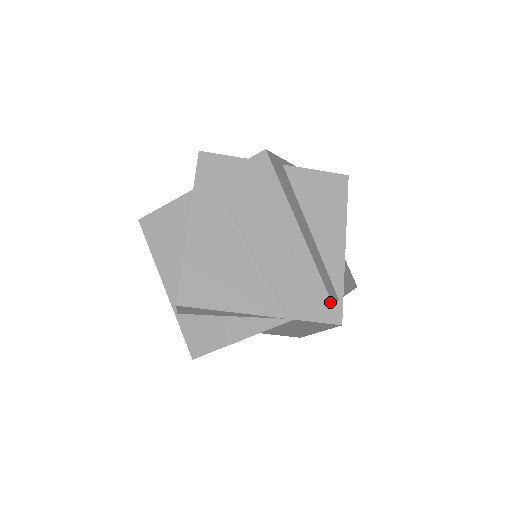
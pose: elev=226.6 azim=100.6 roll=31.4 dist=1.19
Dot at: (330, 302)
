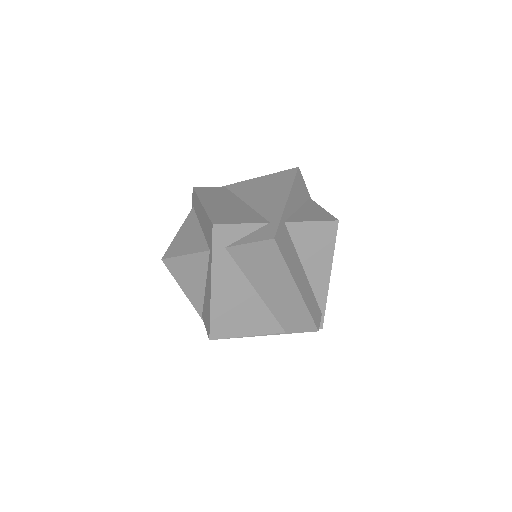
Dot at: (317, 330)
